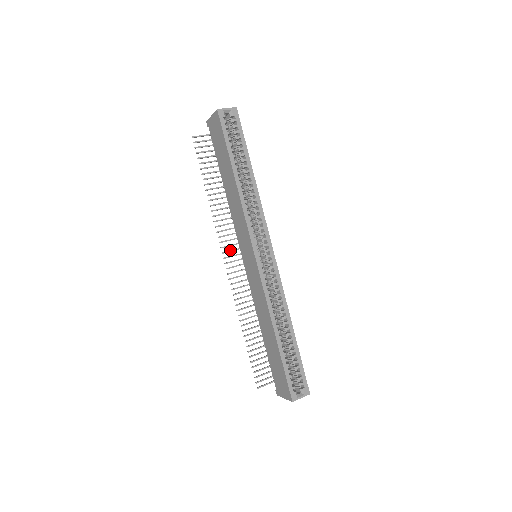
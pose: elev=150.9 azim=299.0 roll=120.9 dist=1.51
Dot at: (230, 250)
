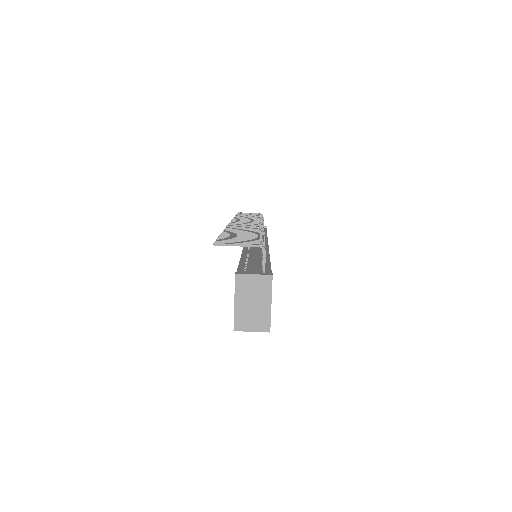
Dot at: occluded
